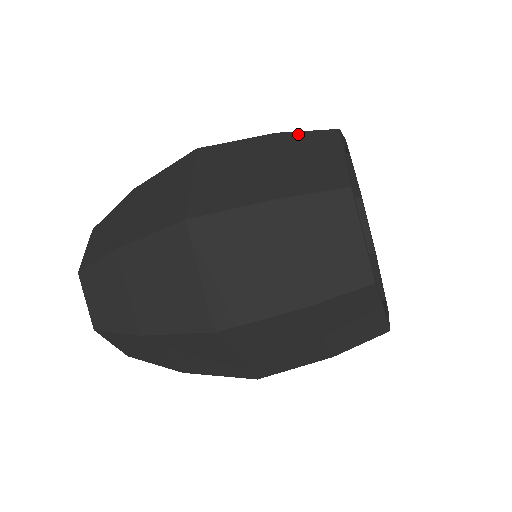
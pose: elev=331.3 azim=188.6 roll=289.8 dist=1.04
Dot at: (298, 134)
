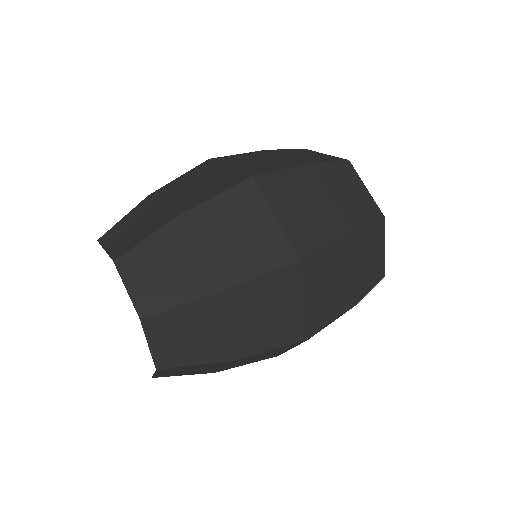
Dot at: (284, 150)
